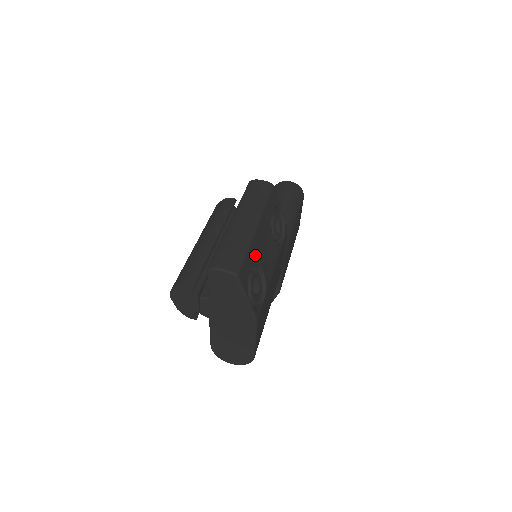
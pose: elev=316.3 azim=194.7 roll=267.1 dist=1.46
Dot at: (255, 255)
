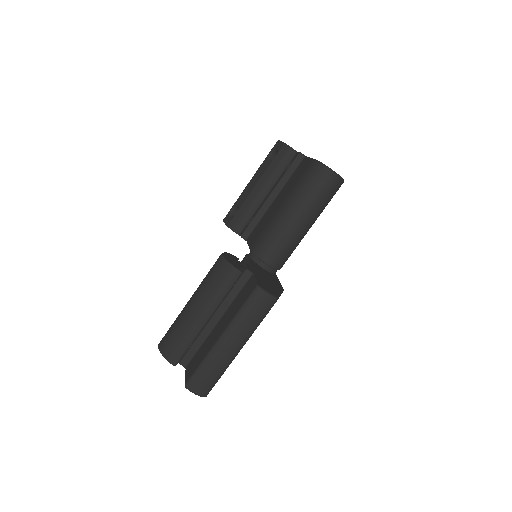
Dot at: occluded
